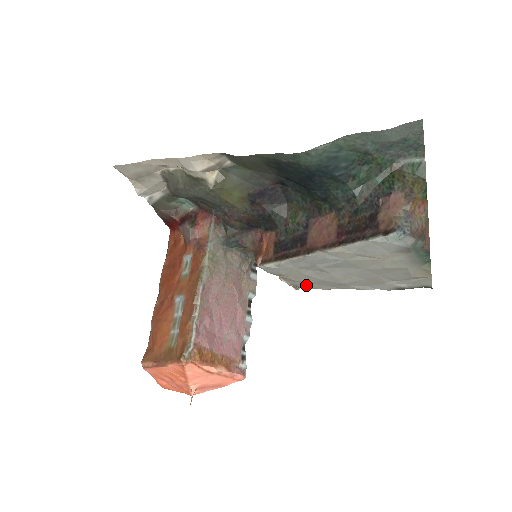
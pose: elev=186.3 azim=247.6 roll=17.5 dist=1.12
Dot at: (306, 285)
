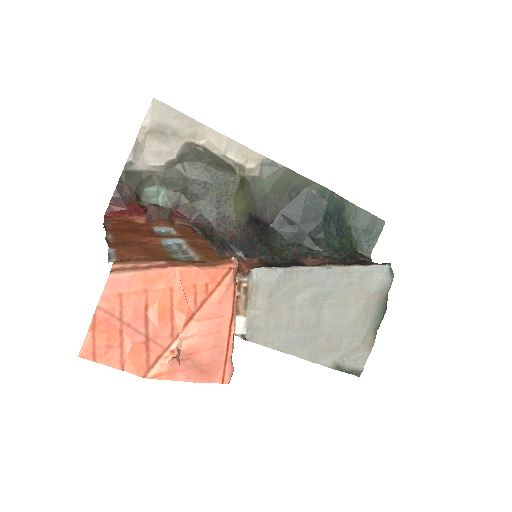
Dot at: (262, 332)
